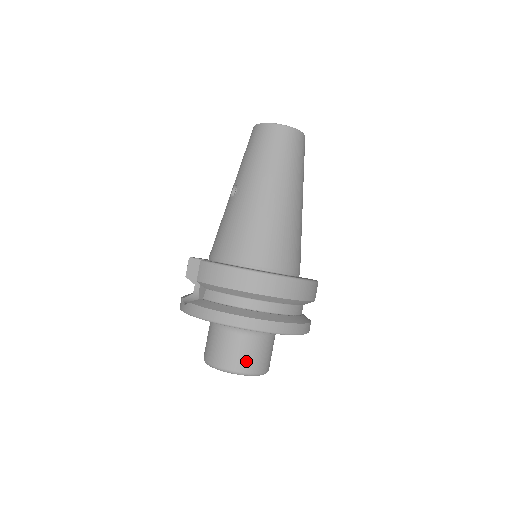
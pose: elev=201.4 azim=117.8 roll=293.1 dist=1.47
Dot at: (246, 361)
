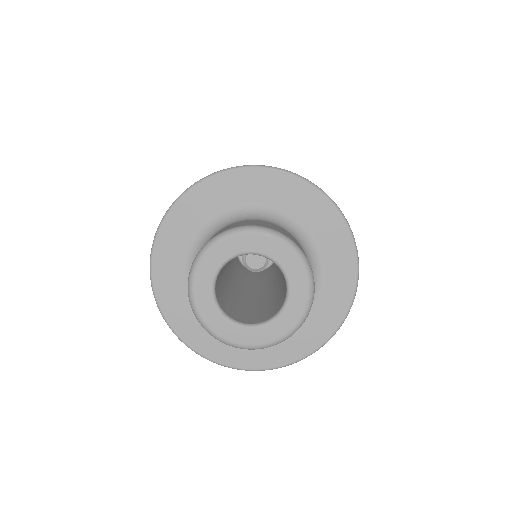
Dot at: occluded
